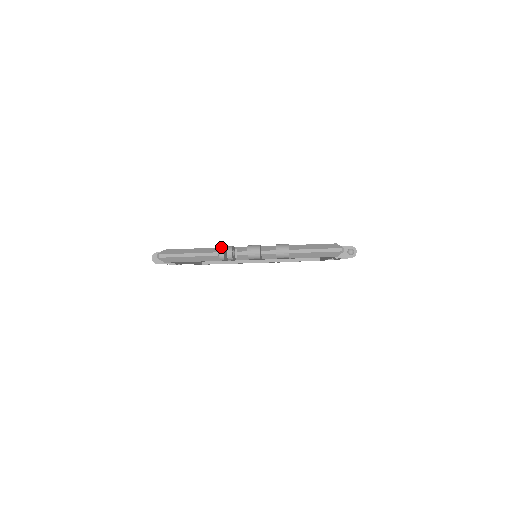
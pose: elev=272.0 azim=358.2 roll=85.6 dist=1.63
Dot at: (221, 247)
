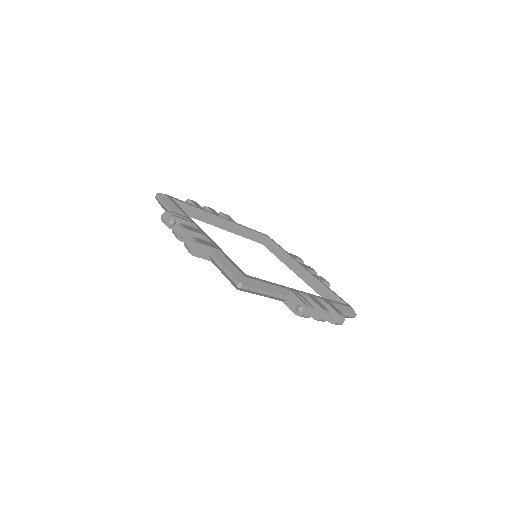
Dot at: (307, 307)
